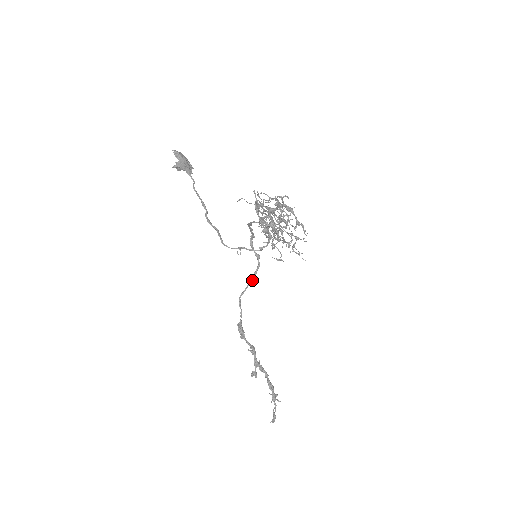
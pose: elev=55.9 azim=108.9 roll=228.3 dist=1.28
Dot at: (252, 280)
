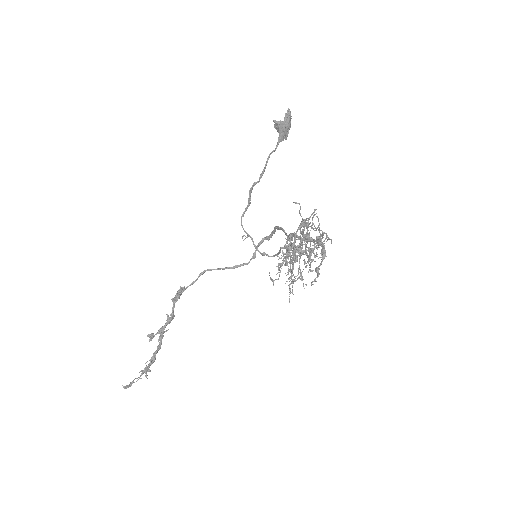
Dot at: (230, 268)
